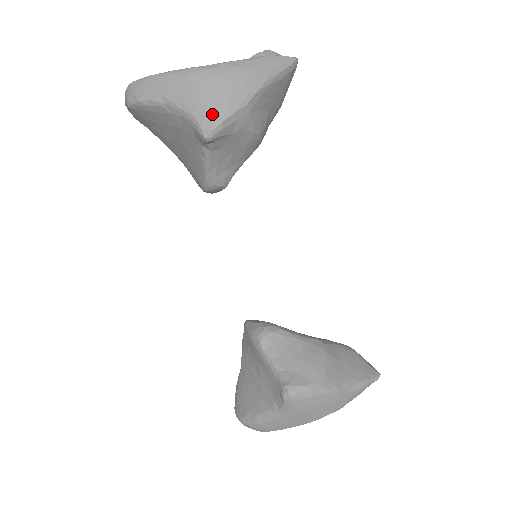
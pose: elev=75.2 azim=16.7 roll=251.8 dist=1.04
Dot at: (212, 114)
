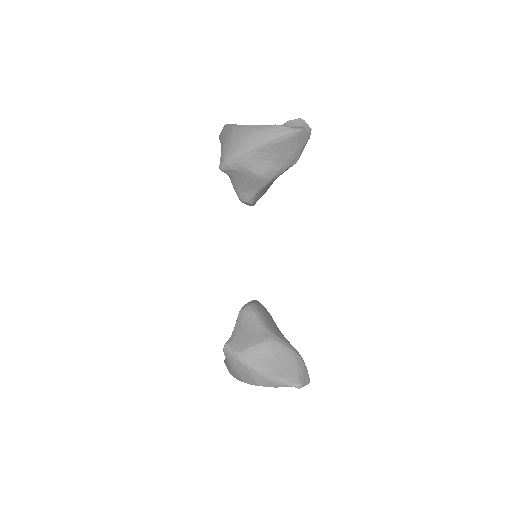
Dot at: (225, 156)
